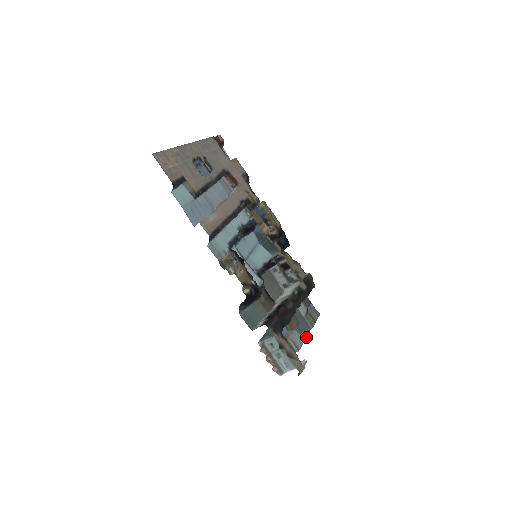
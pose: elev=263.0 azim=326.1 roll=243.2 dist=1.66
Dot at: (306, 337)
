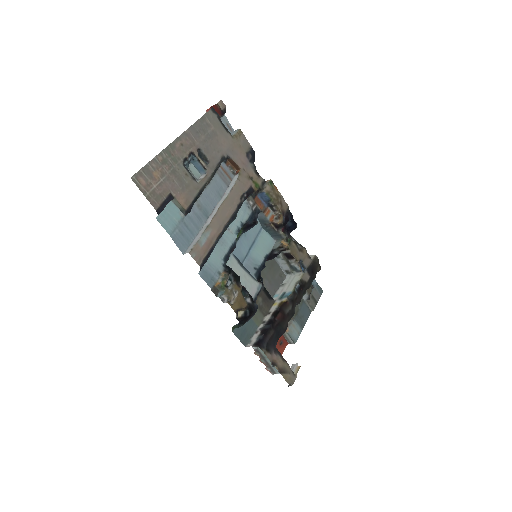
Dot at: (304, 325)
